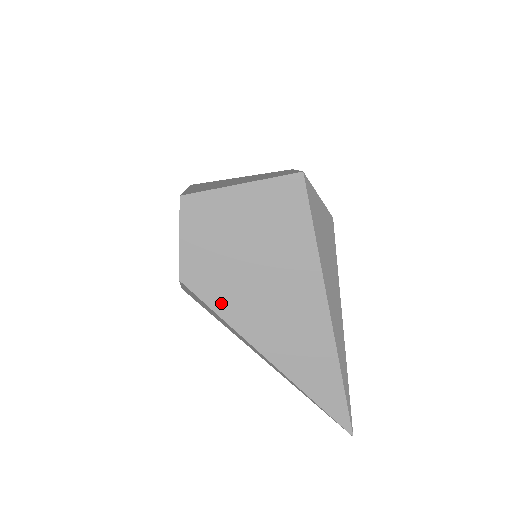
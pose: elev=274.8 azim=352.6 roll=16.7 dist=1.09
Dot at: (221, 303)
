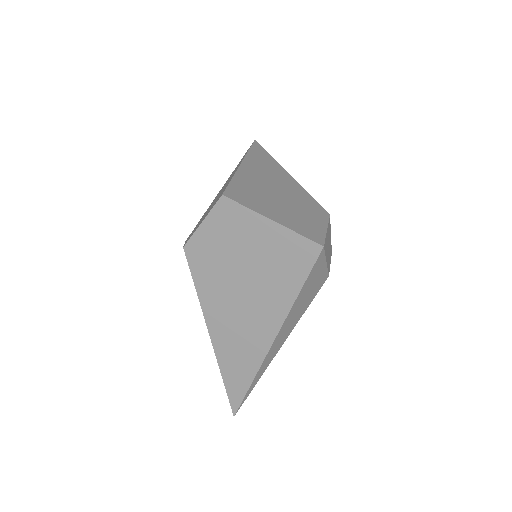
Dot at: (203, 283)
